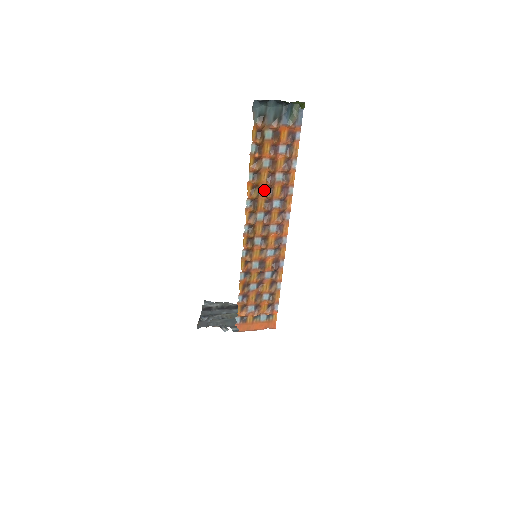
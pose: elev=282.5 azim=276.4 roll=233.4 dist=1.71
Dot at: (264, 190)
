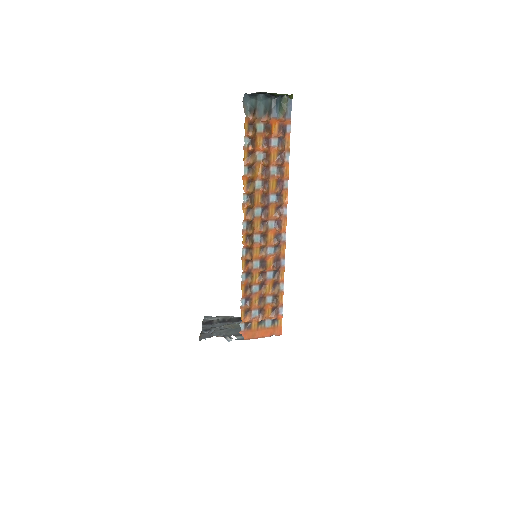
Dot at: (260, 184)
